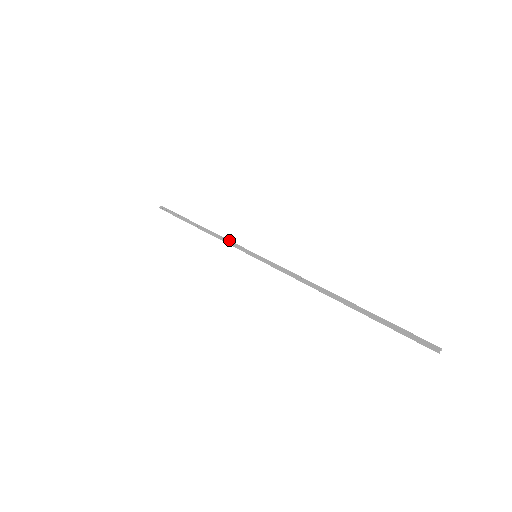
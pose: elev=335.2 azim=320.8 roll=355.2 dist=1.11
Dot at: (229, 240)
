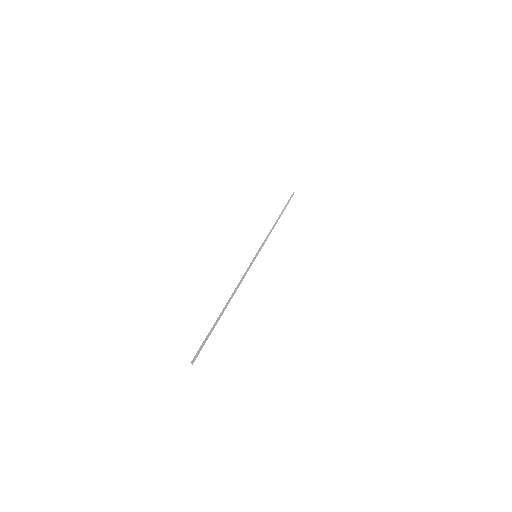
Dot at: (266, 237)
